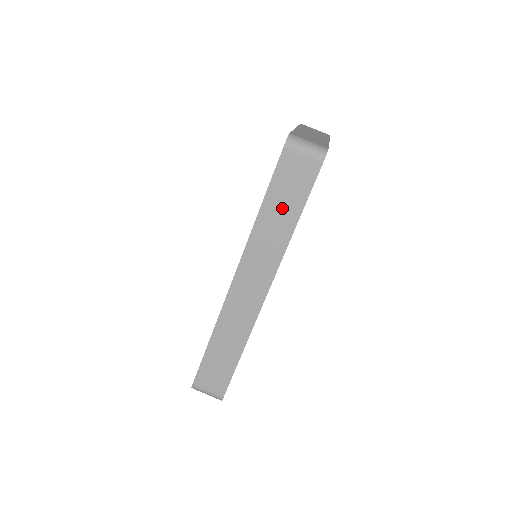
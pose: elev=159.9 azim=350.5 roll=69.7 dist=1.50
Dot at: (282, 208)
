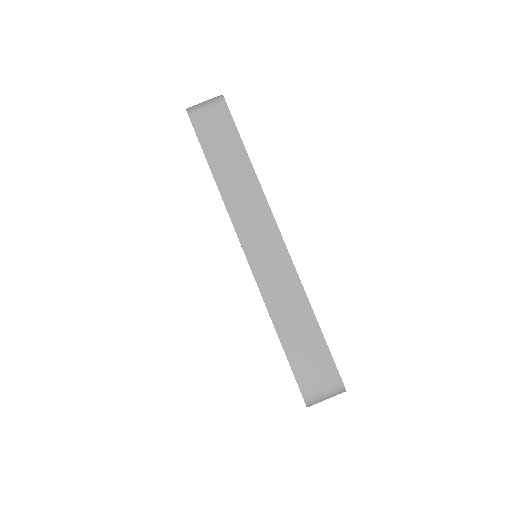
Dot at: (227, 157)
